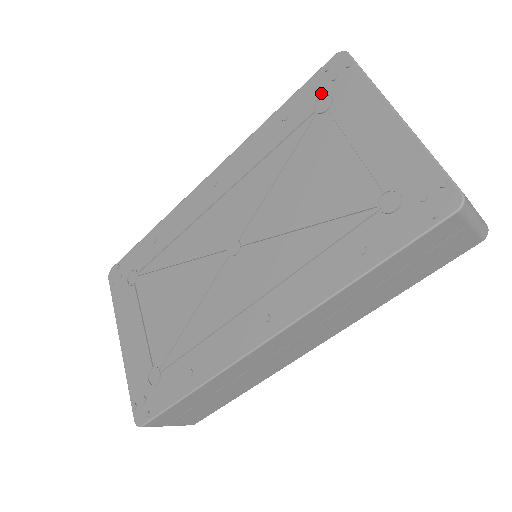
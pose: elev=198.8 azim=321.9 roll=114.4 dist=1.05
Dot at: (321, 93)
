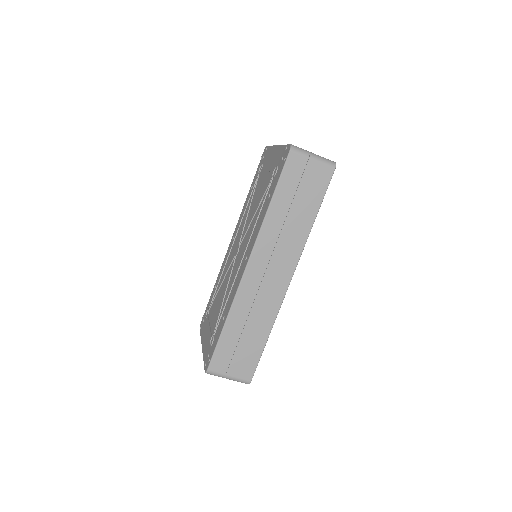
Dot at: (260, 166)
